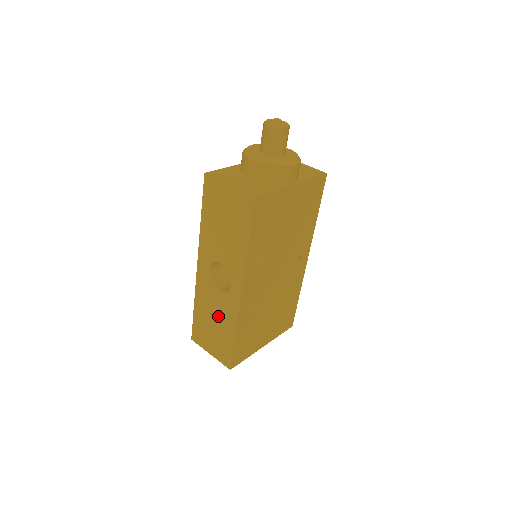
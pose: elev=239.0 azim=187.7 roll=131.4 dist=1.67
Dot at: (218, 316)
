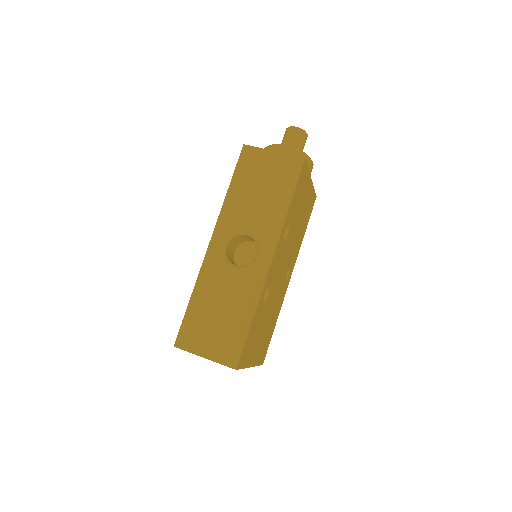
Dot at: (230, 298)
